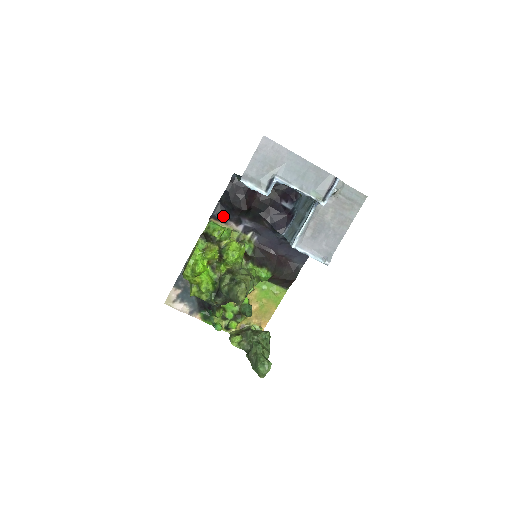
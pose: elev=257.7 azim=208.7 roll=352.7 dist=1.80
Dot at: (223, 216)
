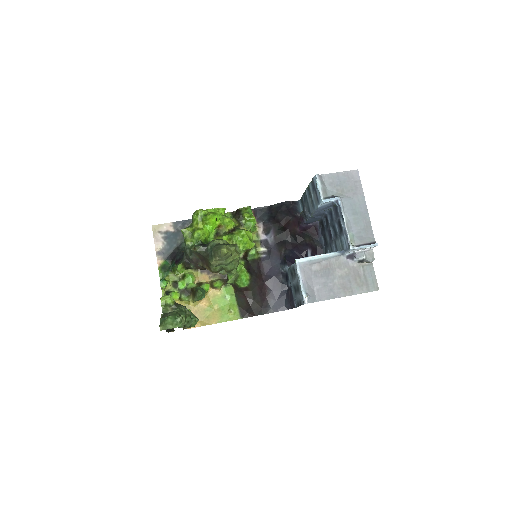
Dot at: (262, 216)
